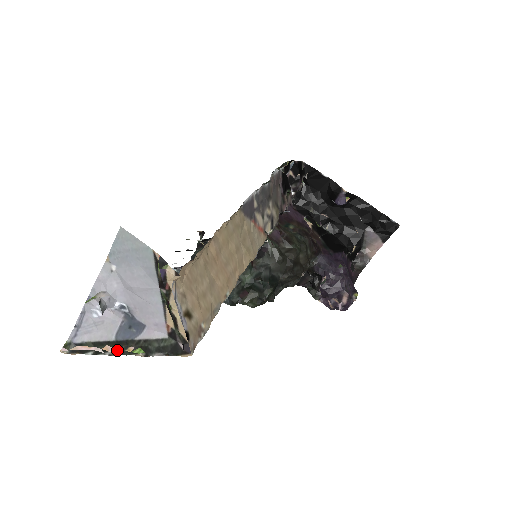
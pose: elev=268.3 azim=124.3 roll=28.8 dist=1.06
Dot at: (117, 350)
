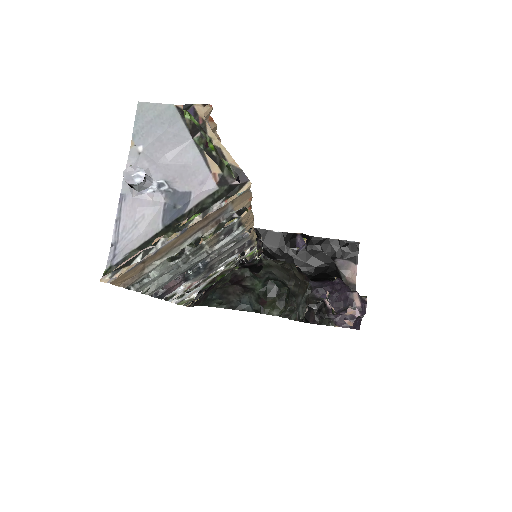
Dot at: (169, 233)
